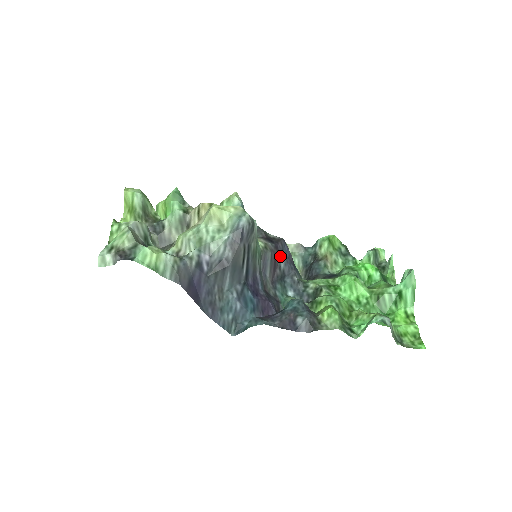
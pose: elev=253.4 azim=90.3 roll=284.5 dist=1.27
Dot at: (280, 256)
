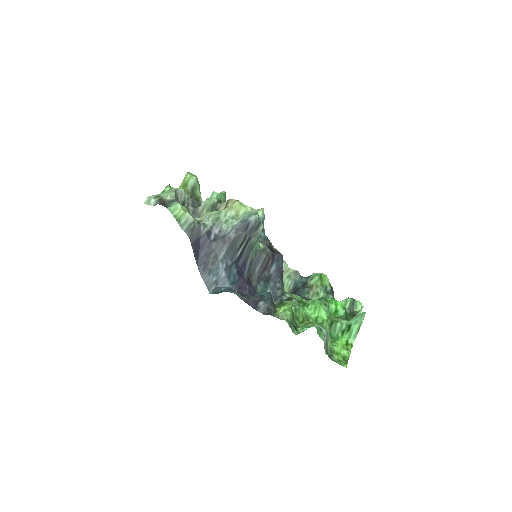
Dot at: (273, 263)
